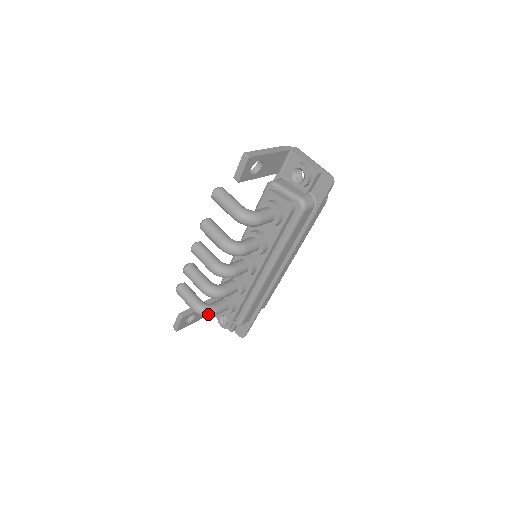
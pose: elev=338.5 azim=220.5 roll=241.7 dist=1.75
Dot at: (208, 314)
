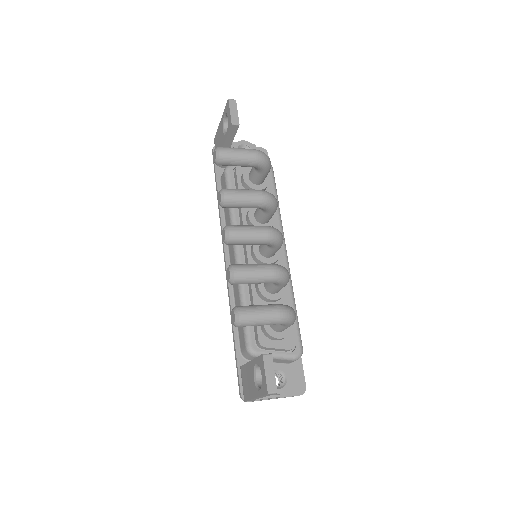
Dot at: (294, 311)
